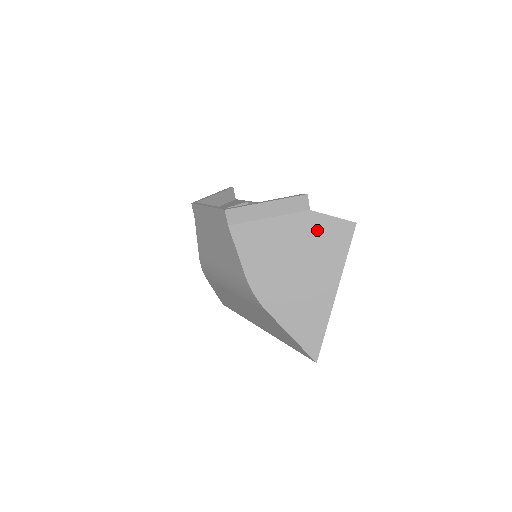
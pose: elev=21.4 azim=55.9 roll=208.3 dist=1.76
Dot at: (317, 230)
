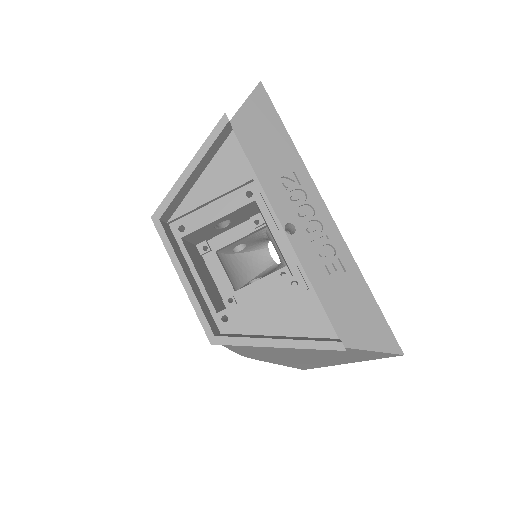
Dot at: (345, 352)
